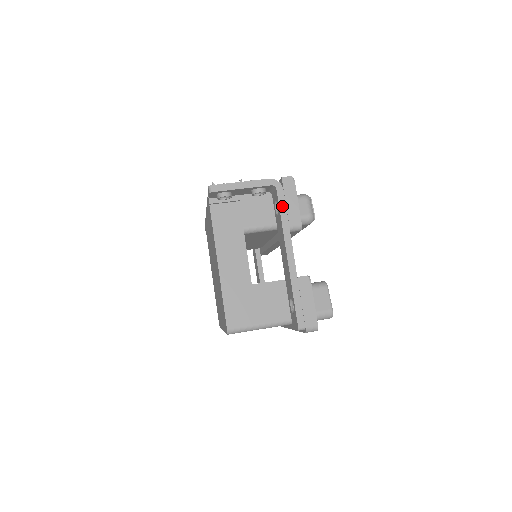
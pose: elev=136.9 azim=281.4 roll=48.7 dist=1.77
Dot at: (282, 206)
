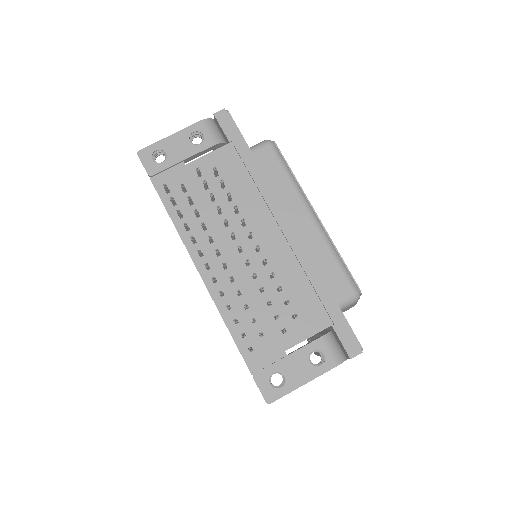
Dot at: occluded
